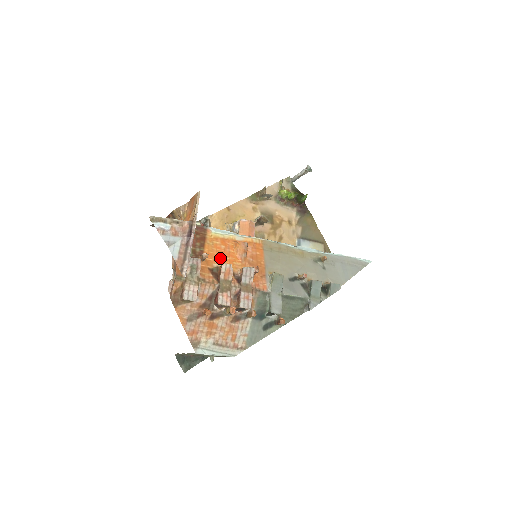
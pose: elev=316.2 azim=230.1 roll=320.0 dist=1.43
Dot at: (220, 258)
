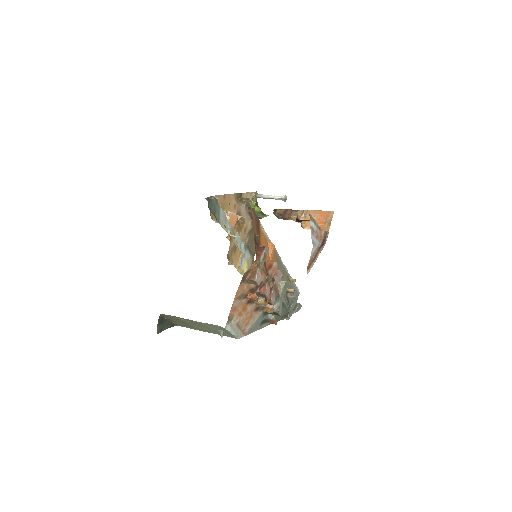
Dot at: occluded
